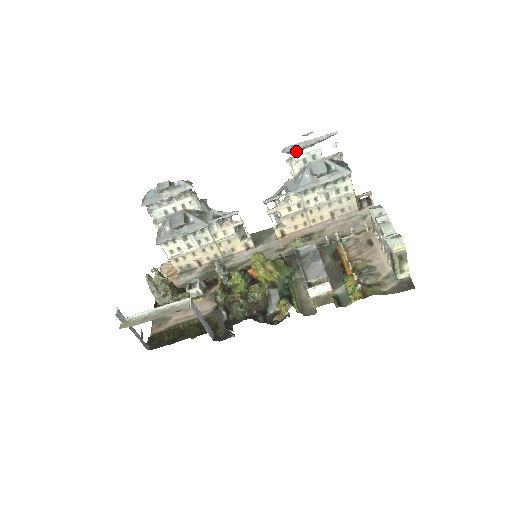
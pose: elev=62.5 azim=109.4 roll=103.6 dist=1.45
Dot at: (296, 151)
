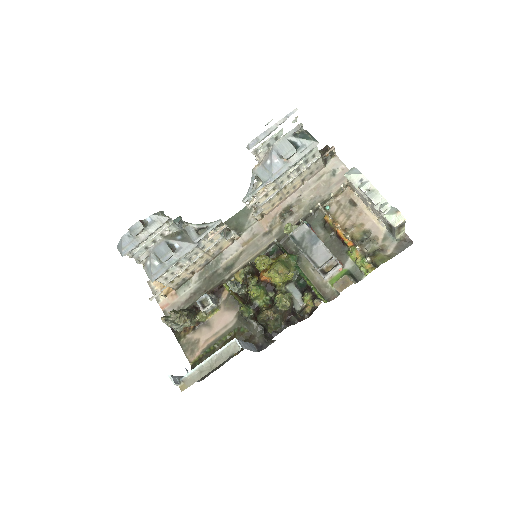
Dot at: occluded
